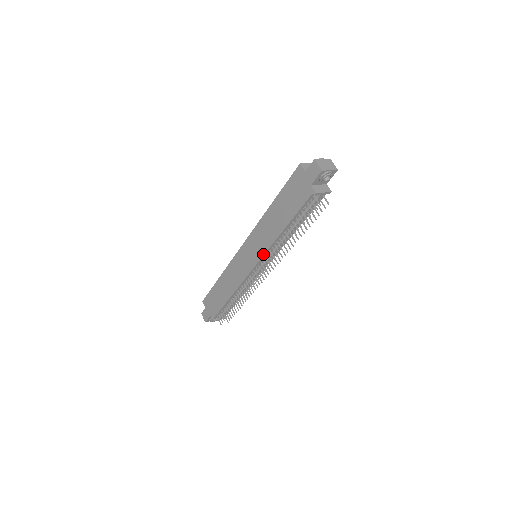
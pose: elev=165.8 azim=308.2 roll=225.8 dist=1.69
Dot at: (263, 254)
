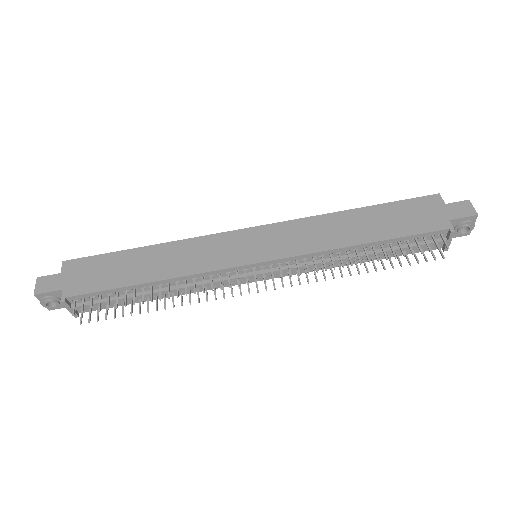
Dot at: (294, 254)
